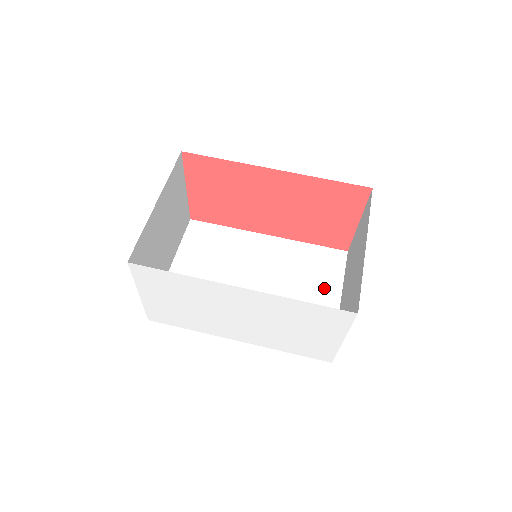
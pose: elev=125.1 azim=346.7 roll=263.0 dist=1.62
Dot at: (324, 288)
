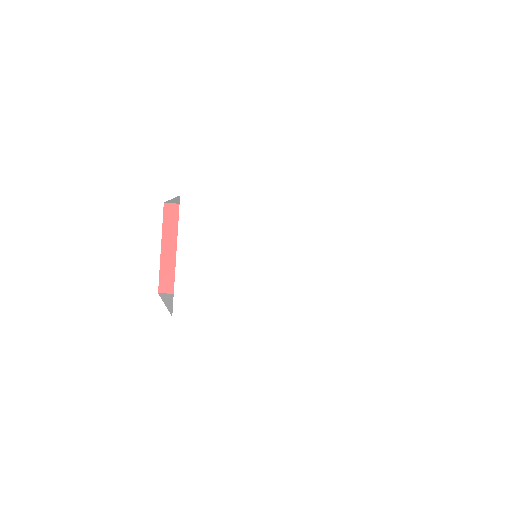
Dot at: occluded
